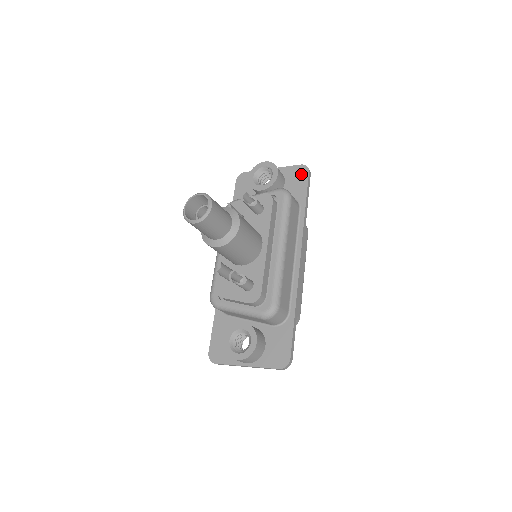
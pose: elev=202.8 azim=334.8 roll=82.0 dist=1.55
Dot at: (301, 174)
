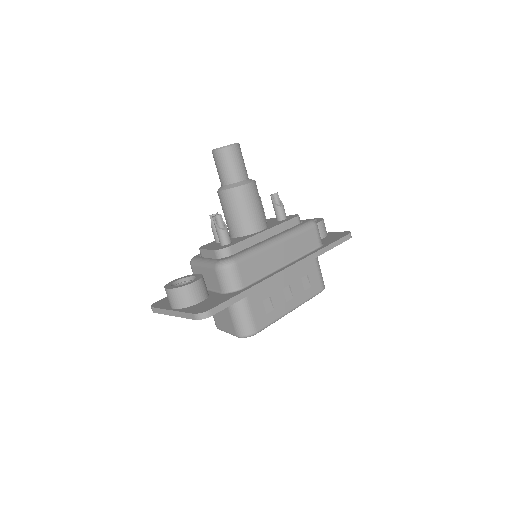
Dot at: (341, 234)
